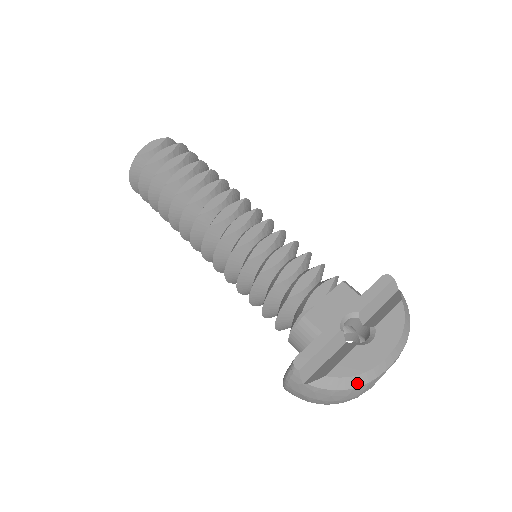
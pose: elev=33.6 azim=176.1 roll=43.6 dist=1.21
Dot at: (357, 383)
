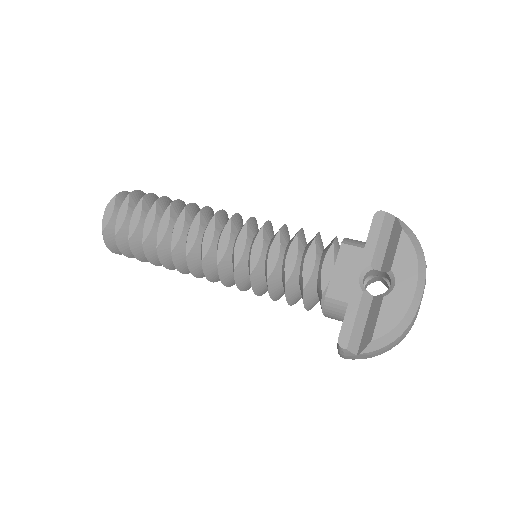
Dot at: (401, 330)
